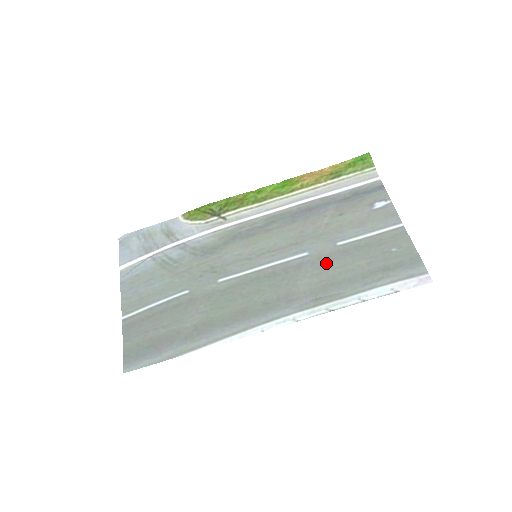
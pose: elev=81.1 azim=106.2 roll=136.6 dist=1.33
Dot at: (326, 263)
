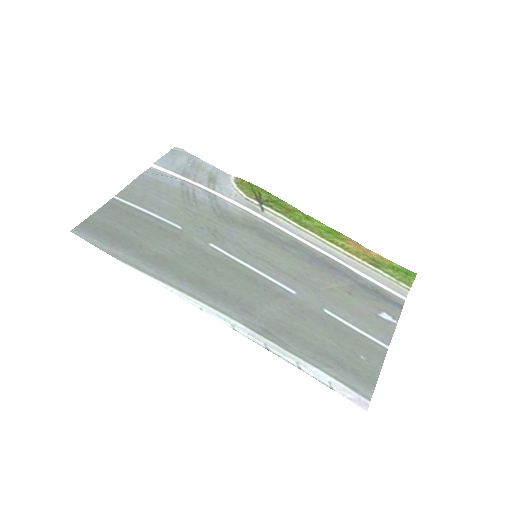
Dot at: (301, 313)
